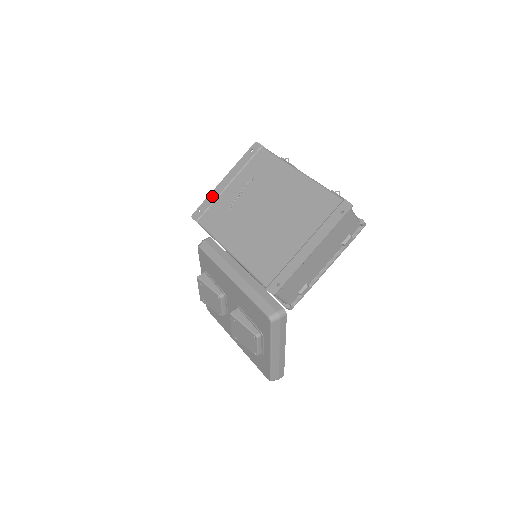
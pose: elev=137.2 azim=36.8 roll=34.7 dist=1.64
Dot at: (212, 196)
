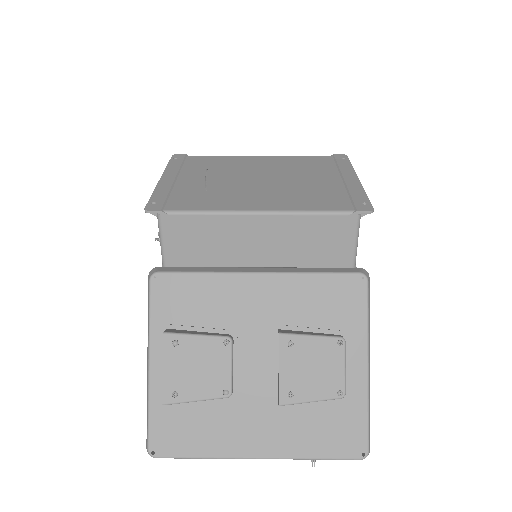
Dot at: (161, 190)
